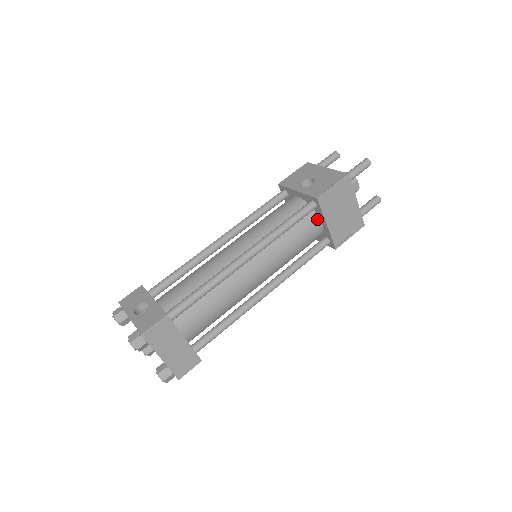
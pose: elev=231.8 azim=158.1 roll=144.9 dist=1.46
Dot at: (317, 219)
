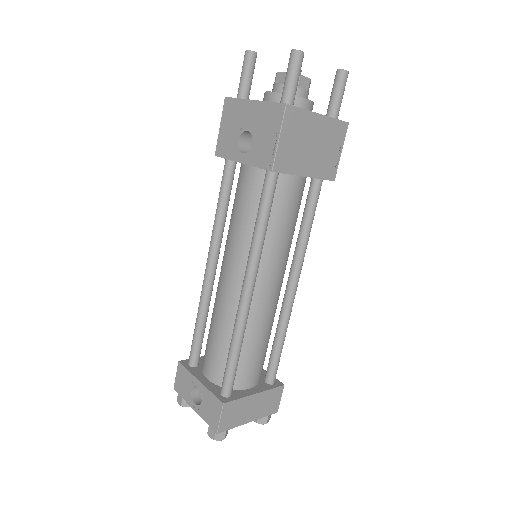
Dot at: (289, 178)
